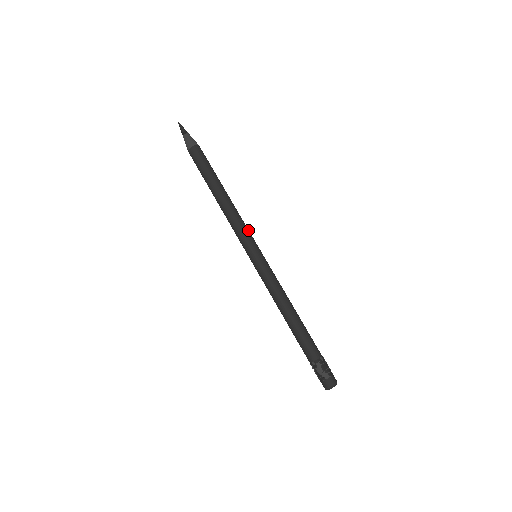
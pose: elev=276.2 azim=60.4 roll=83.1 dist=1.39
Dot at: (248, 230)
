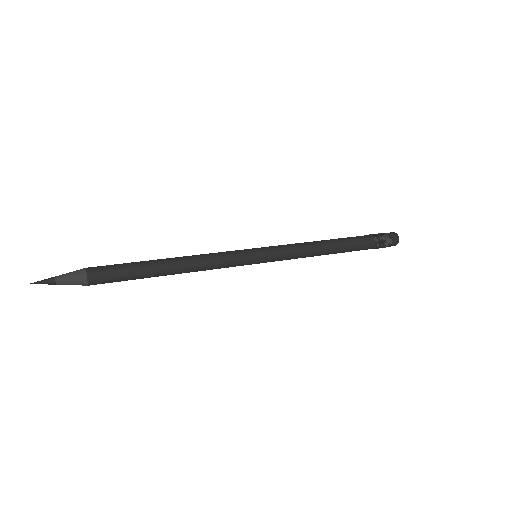
Dot at: (227, 254)
